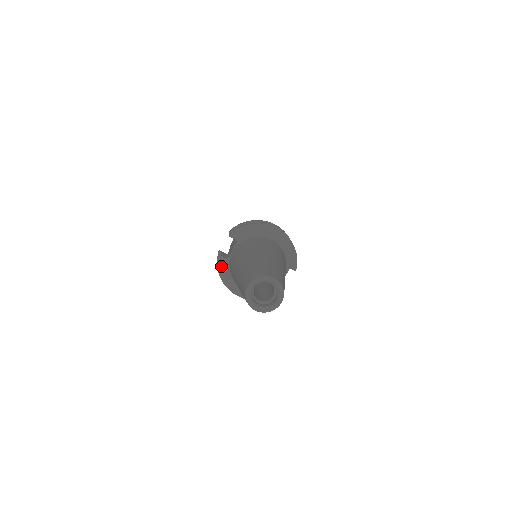
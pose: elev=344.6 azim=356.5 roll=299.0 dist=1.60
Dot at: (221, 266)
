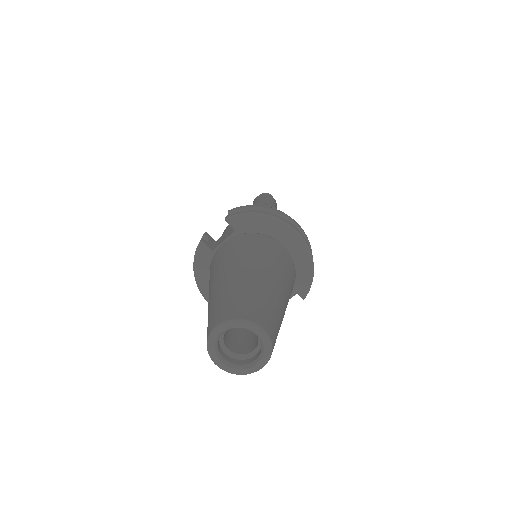
Dot at: (200, 257)
